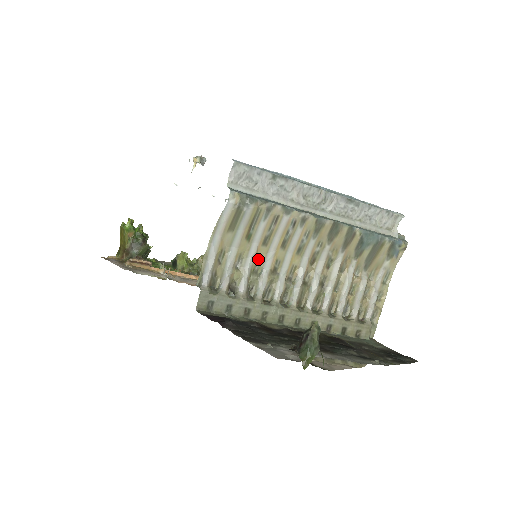
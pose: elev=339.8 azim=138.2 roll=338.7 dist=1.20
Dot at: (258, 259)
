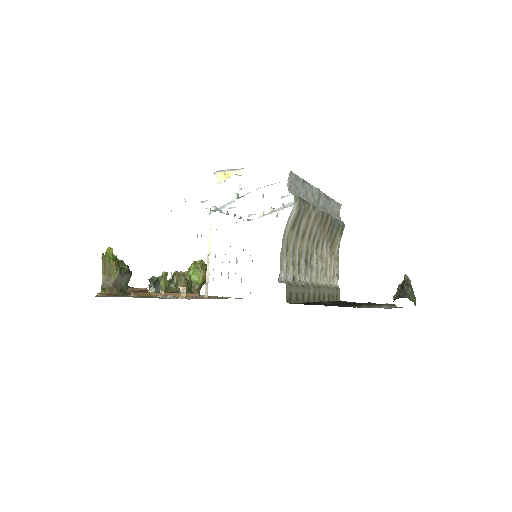
Dot at: (300, 251)
